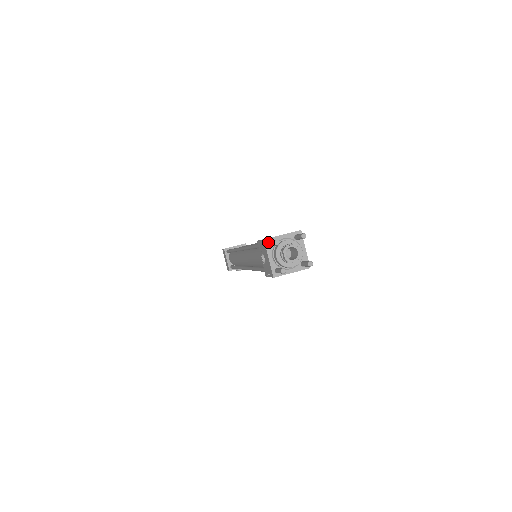
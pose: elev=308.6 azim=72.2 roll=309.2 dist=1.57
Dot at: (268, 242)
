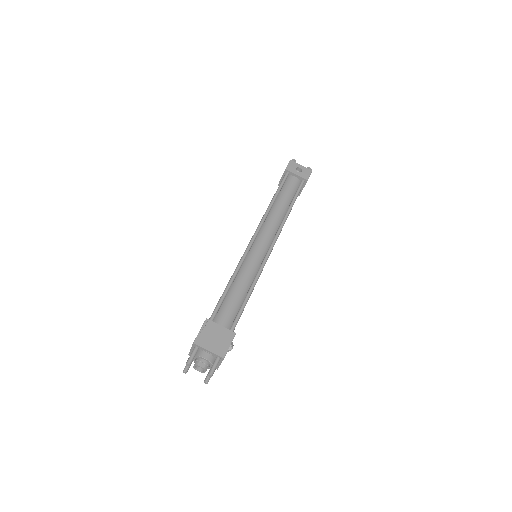
Dot at: (195, 345)
